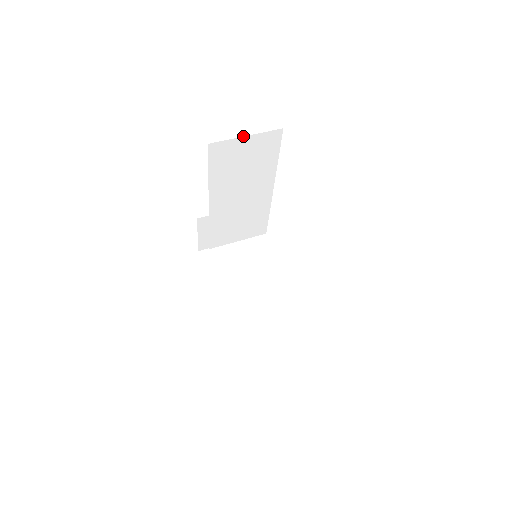
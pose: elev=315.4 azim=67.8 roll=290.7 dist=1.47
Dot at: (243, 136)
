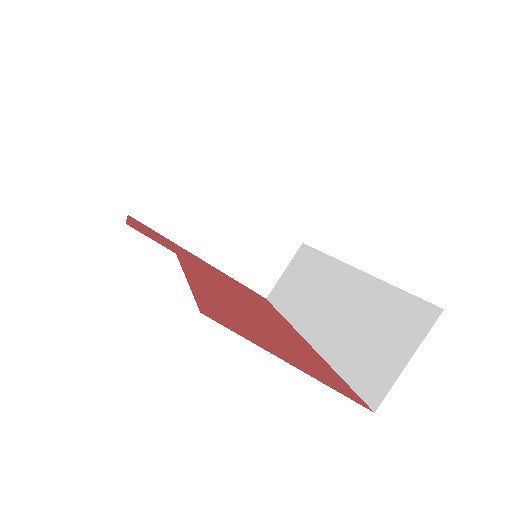
Dot at: occluded
